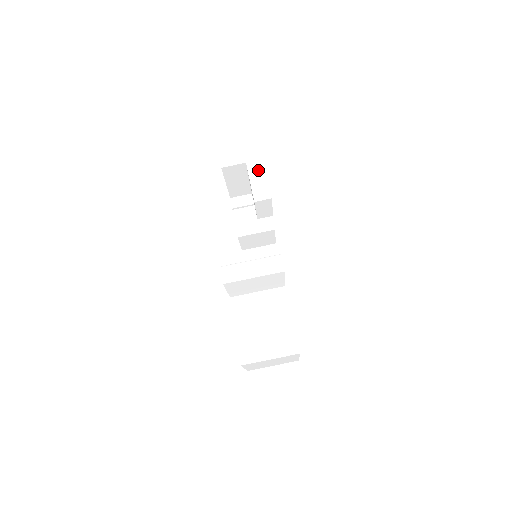
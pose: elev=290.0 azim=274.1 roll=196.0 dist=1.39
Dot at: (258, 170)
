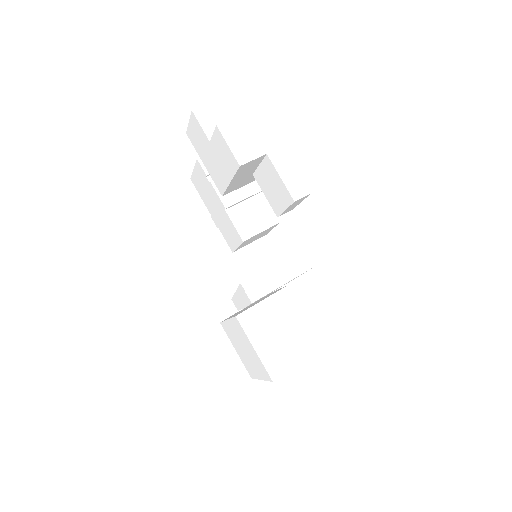
Dot at: (284, 161)
